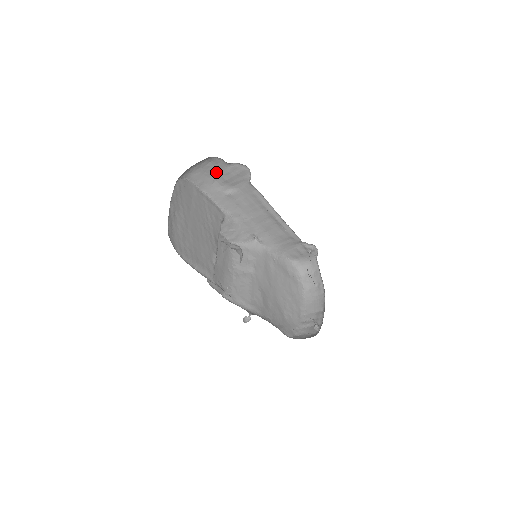
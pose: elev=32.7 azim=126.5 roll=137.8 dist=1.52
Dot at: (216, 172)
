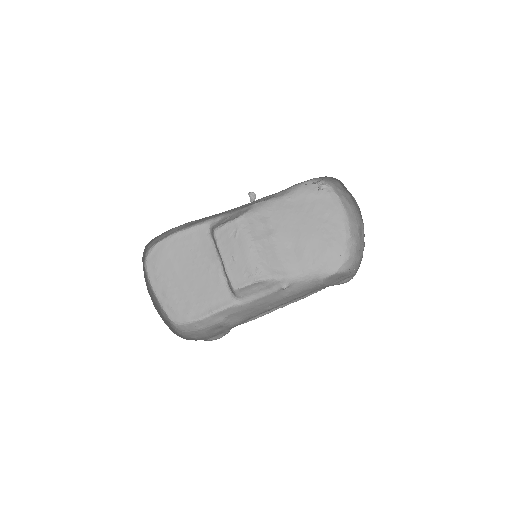
Dot at: occluded
